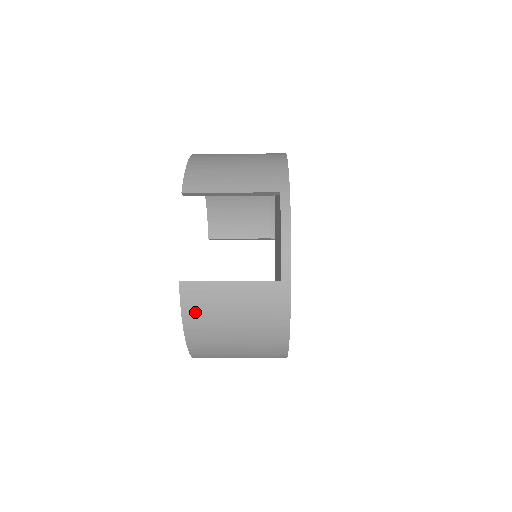
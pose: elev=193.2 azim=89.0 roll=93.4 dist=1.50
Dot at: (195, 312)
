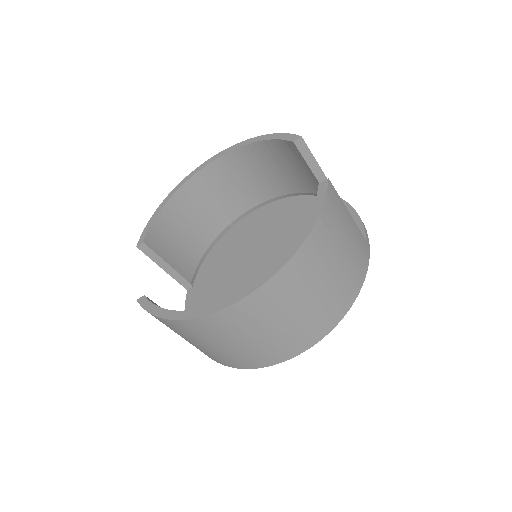
Dot at: (330, 214)
